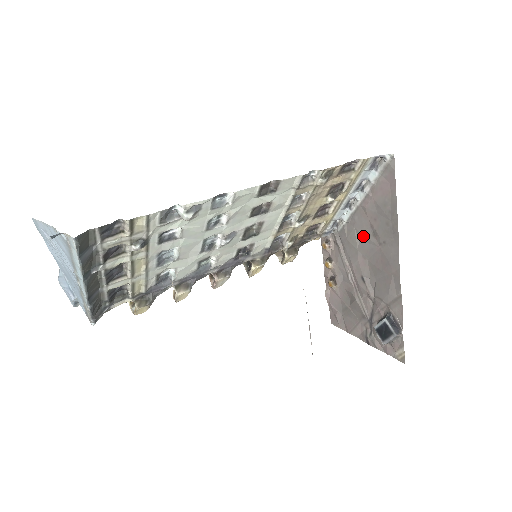
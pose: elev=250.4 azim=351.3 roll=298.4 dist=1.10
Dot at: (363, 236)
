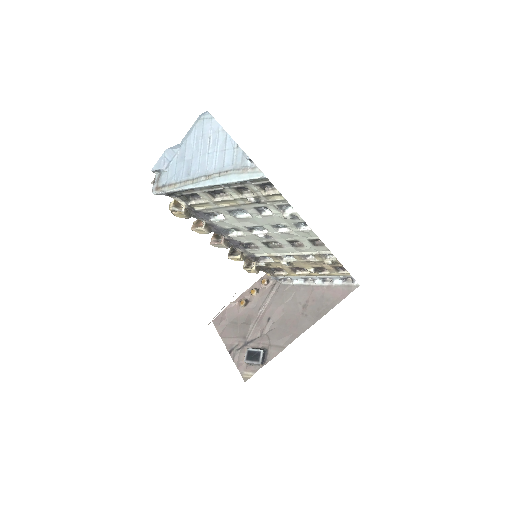
Dot at: (296, 300)
